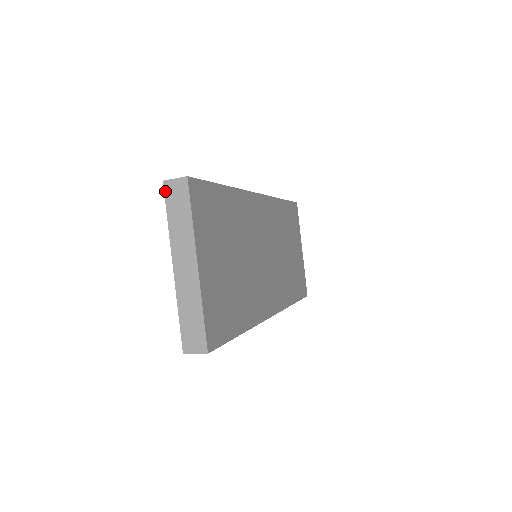
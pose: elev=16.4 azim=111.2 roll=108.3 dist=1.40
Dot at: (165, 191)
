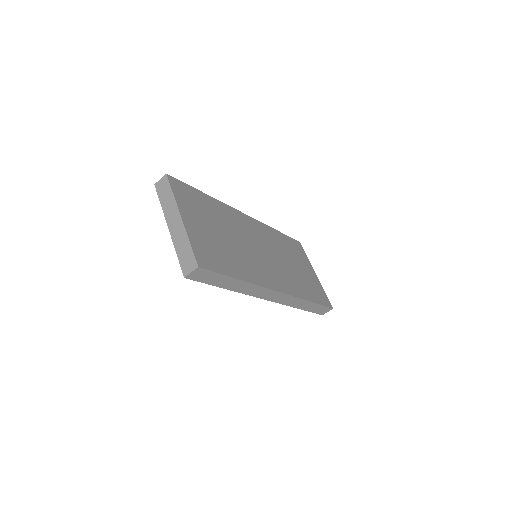
Dot at: (156, 189)
